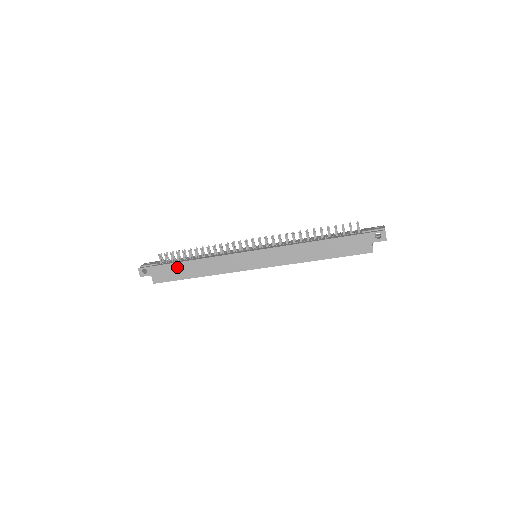
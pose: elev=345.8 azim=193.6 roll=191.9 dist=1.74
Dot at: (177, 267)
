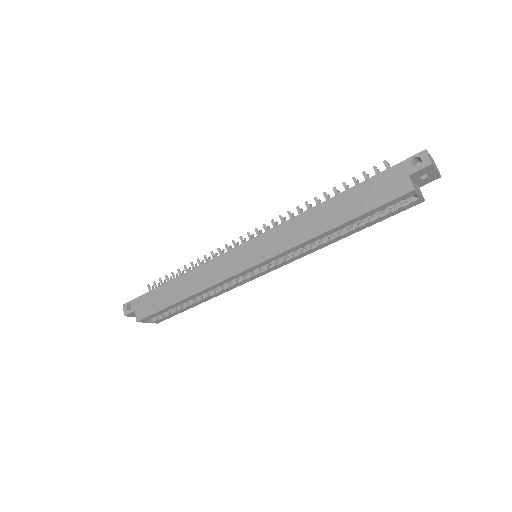
Dot at: (161, 291)
